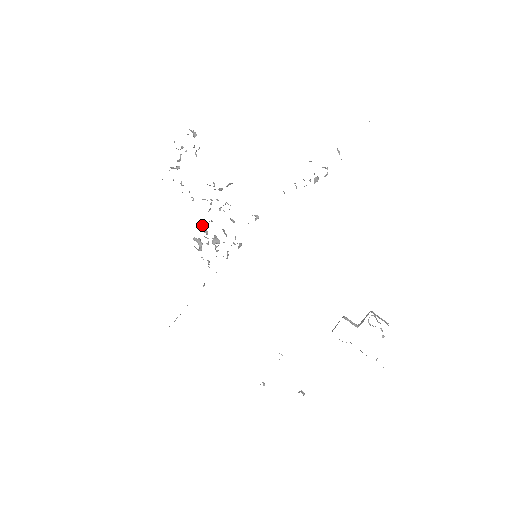
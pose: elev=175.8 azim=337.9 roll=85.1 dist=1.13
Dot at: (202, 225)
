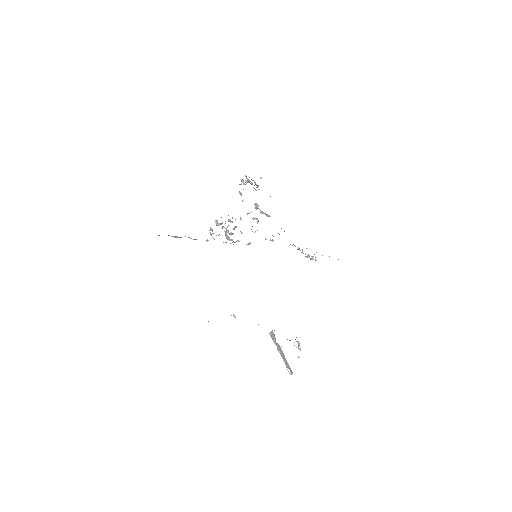
Dot at: occluded
